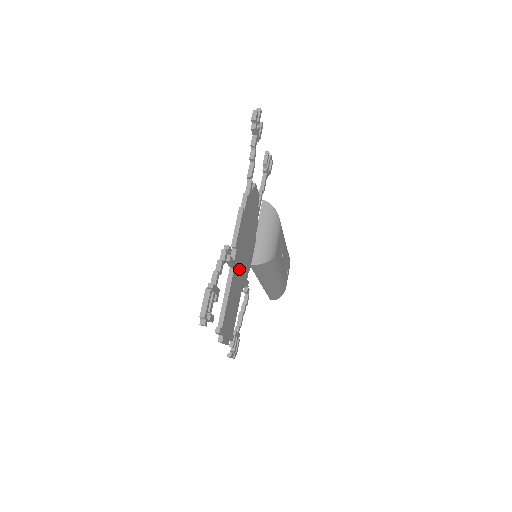
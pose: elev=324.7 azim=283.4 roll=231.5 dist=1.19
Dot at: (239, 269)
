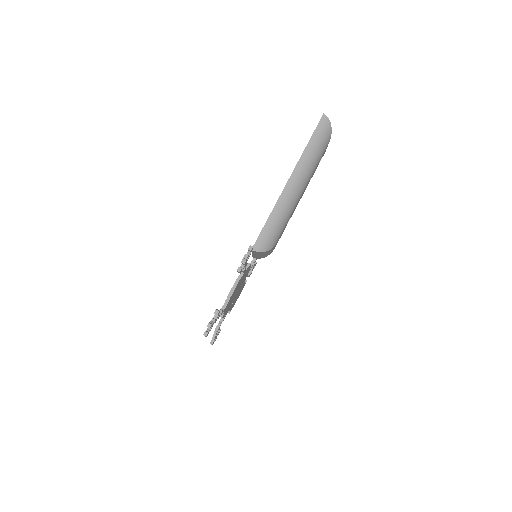
Dot at: (235, 297)
